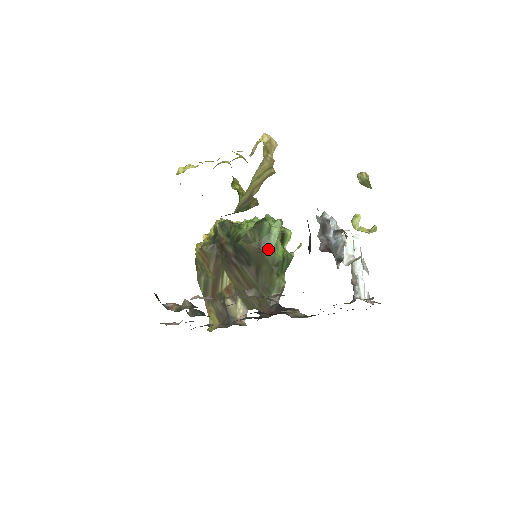
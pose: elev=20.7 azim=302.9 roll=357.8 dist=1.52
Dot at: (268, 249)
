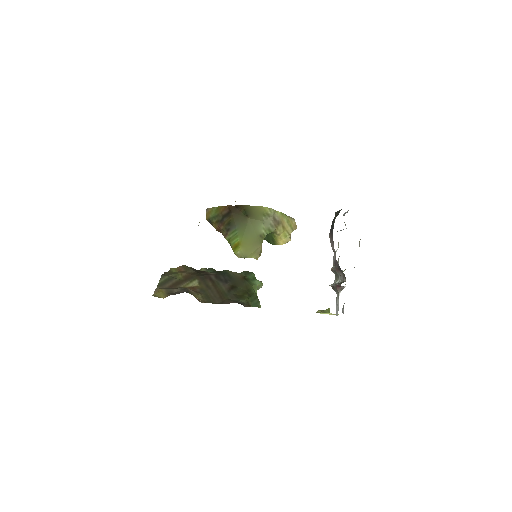
Dot at: (249, 283)
